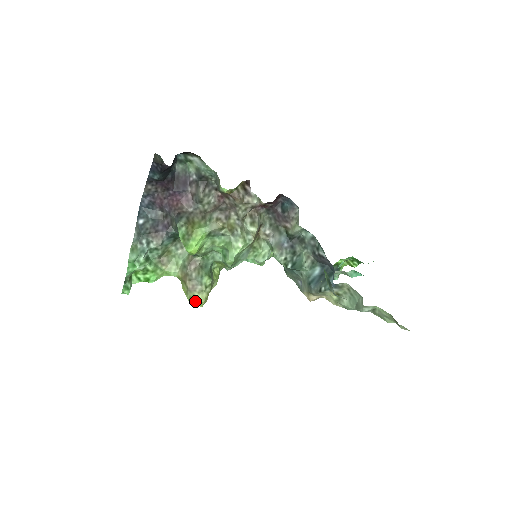
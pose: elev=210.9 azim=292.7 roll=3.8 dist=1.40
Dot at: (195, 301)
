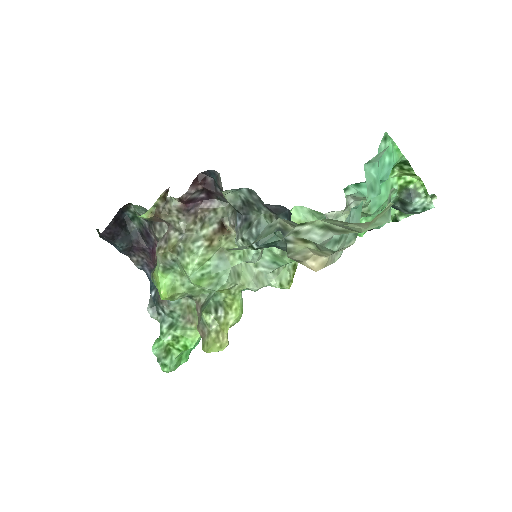
Dot at: (207, 348)
